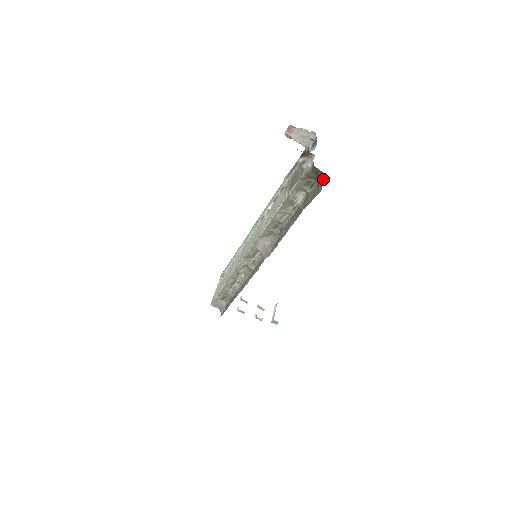
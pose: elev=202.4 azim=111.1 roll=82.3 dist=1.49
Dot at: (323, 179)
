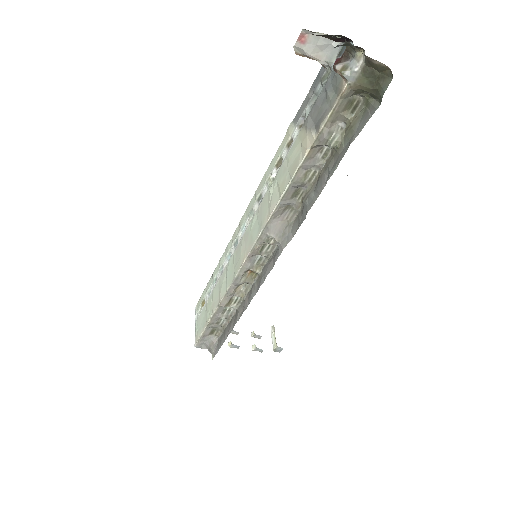
Dot at: (385, 80)
